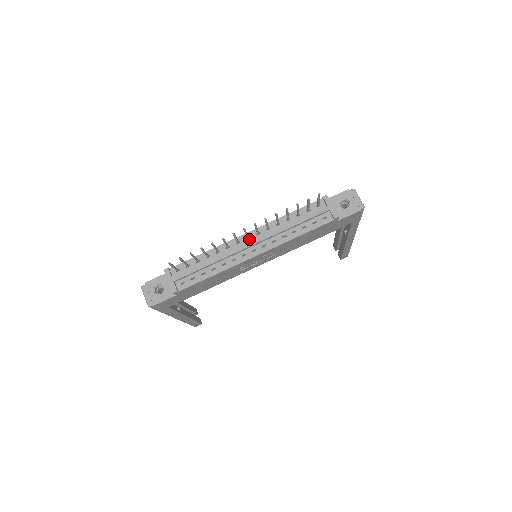
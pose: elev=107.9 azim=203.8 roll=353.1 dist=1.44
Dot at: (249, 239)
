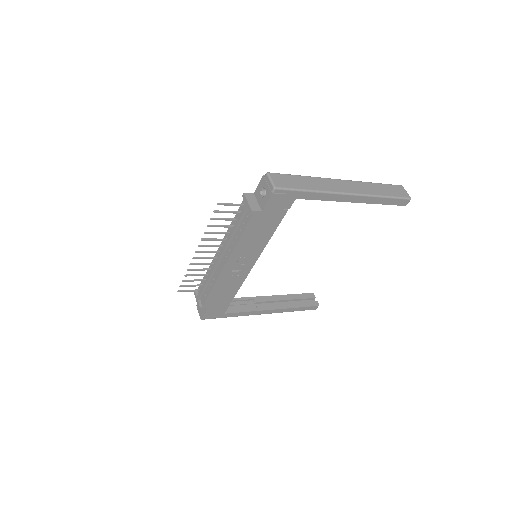
Dot at: occluded
